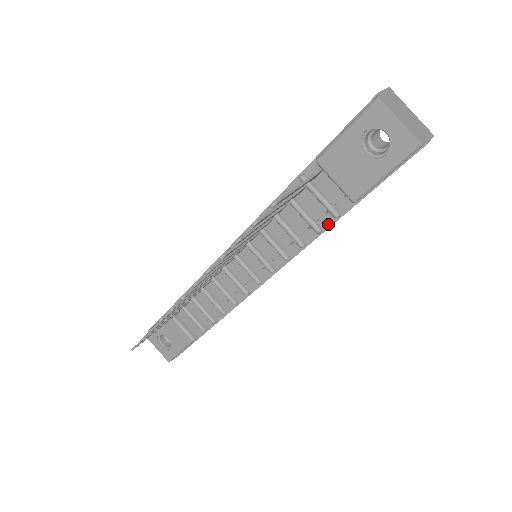
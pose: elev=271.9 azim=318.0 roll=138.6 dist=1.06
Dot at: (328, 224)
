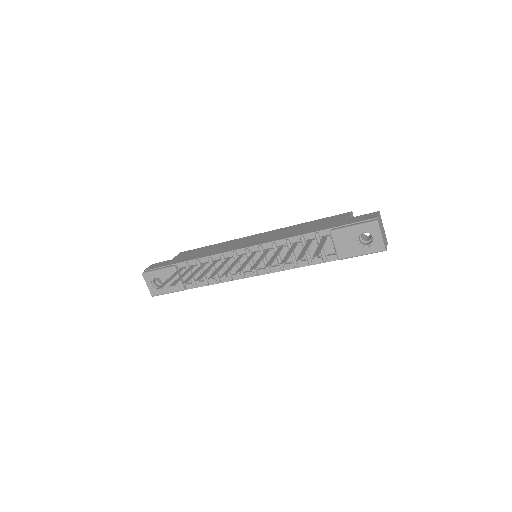
Dot at: (317, 262)
